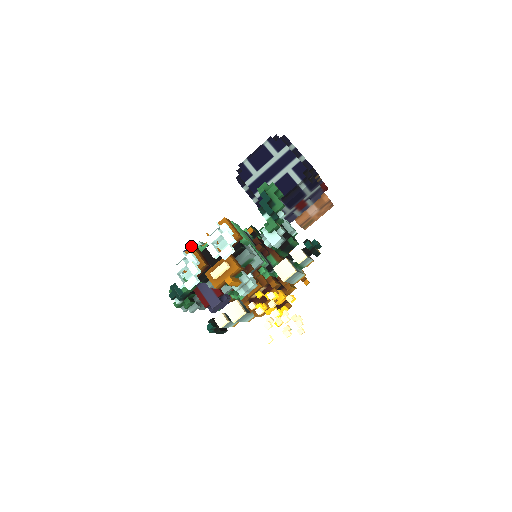
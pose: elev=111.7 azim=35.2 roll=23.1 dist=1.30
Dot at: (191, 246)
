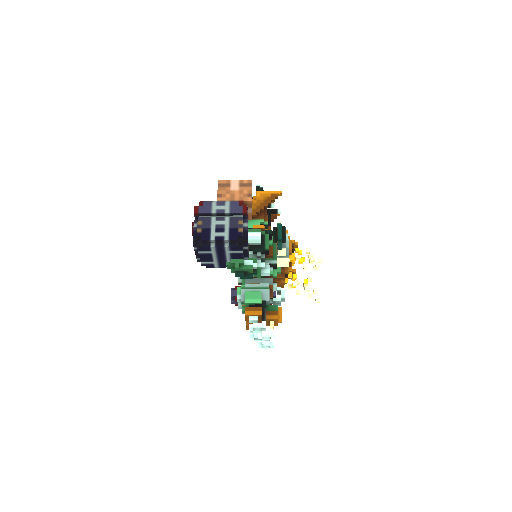
Dot at: occluded
